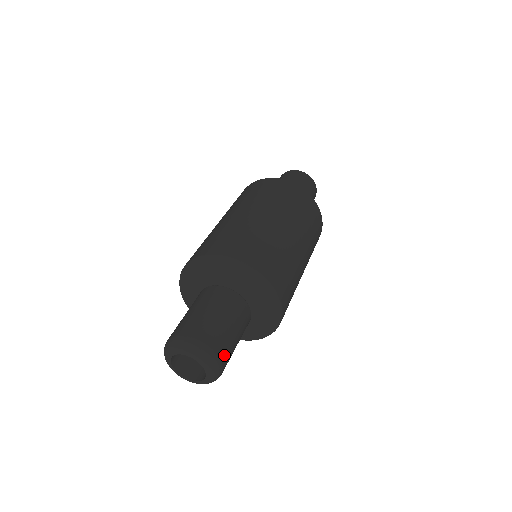
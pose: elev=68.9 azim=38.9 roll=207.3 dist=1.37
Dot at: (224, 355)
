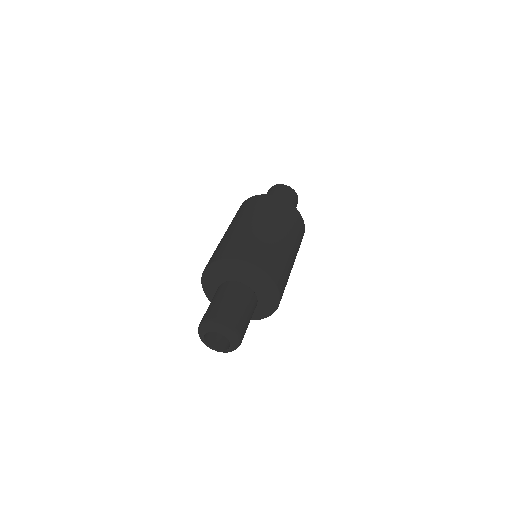
Dot at: (242, 330)
